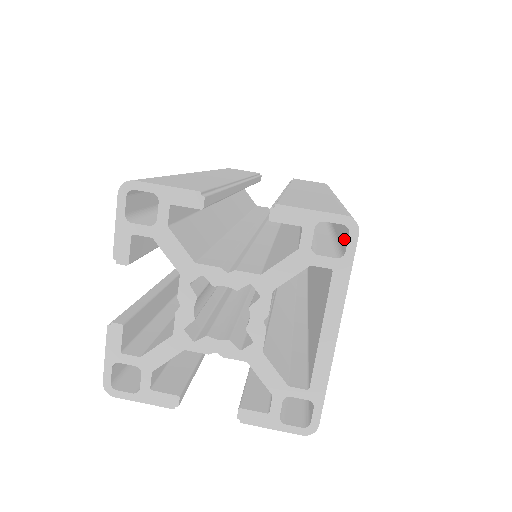
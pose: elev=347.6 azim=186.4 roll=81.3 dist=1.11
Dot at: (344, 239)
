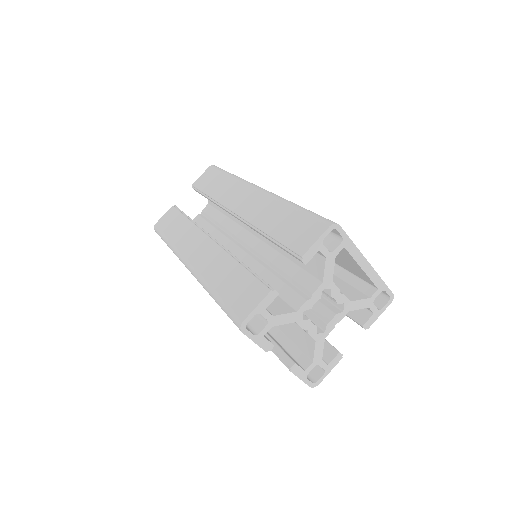
Dot at: occluded
